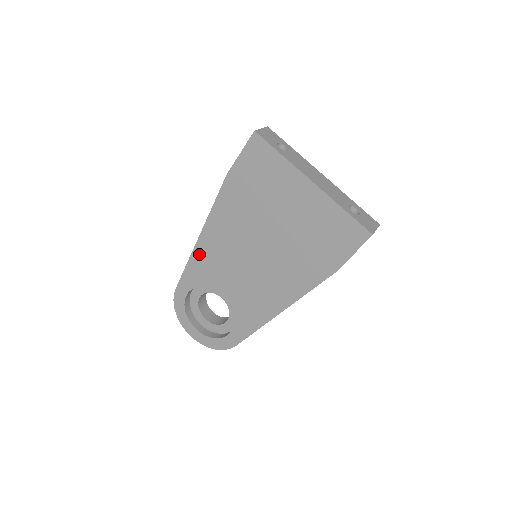
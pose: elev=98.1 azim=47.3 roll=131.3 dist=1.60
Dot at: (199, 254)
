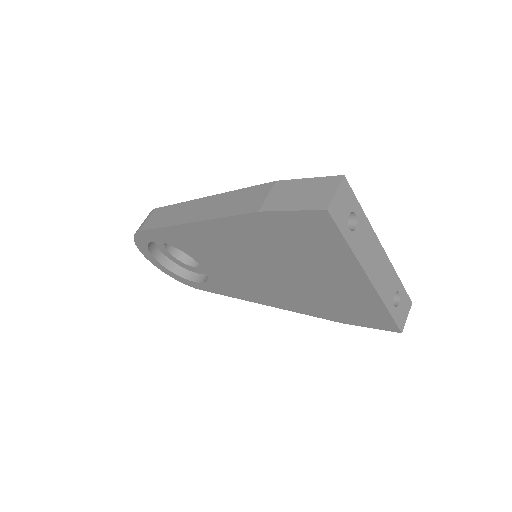
Dot at: (184, 232)
